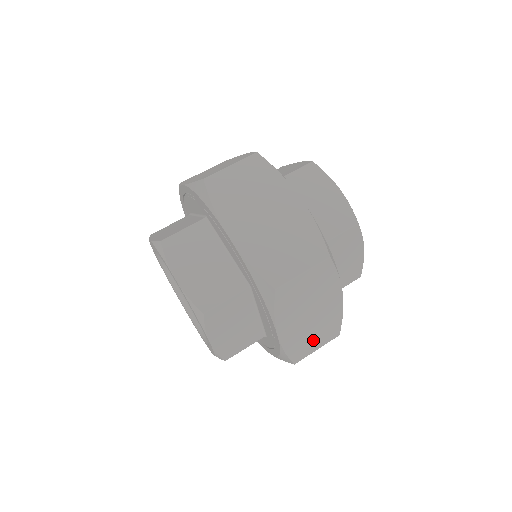
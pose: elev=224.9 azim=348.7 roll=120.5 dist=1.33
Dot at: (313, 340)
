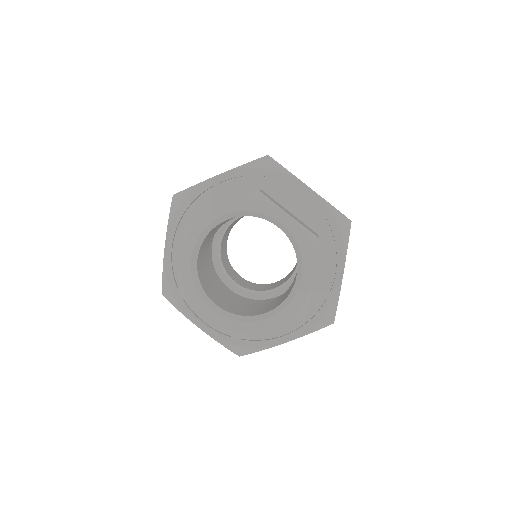
Dot at: occluded
